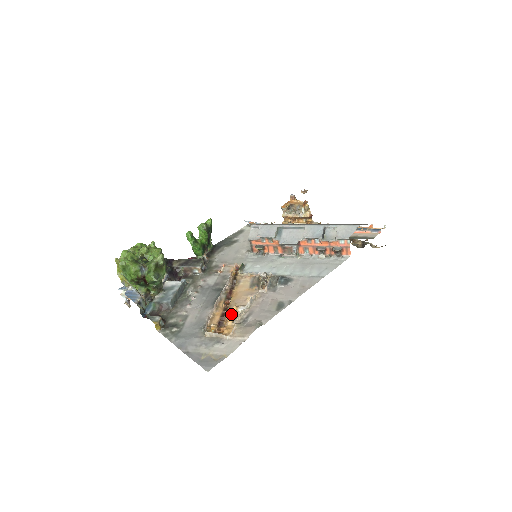
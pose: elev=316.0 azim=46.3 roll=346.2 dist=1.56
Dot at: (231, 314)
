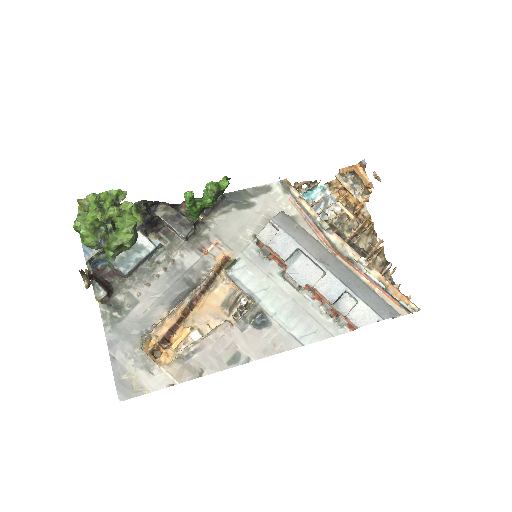
Dot at: (180, 337)
